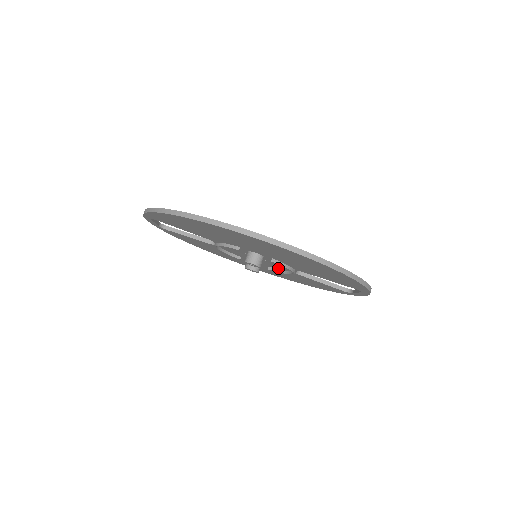
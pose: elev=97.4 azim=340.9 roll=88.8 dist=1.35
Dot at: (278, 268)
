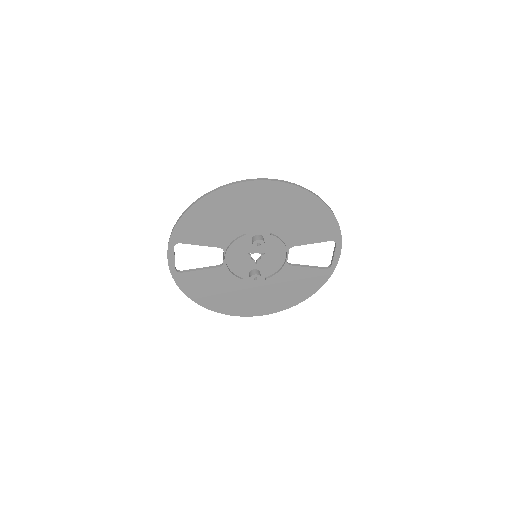
Dot at: (273, 269)
